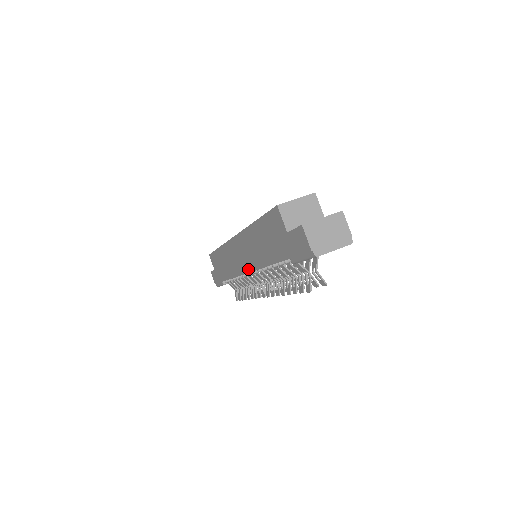
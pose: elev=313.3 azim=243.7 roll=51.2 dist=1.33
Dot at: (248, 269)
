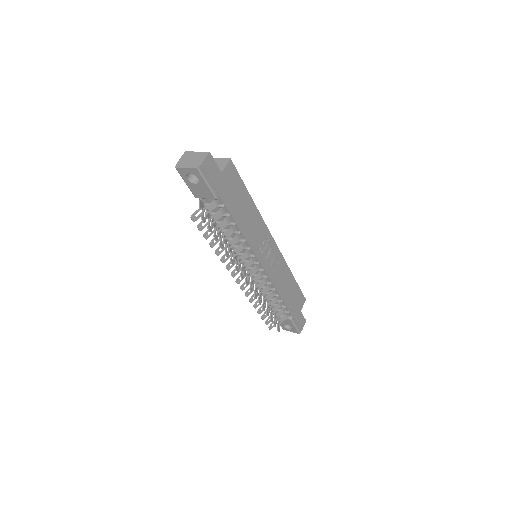
Dot at: occluded
